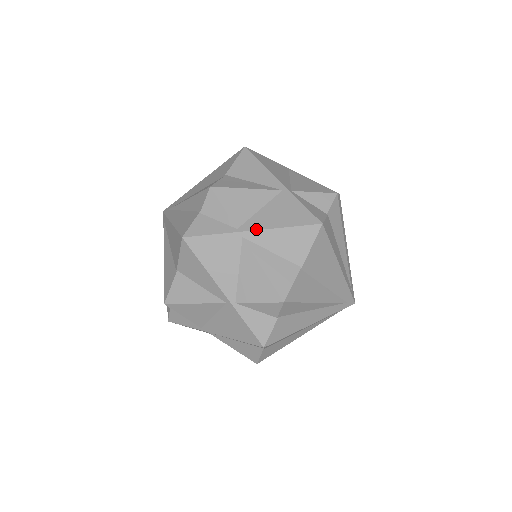
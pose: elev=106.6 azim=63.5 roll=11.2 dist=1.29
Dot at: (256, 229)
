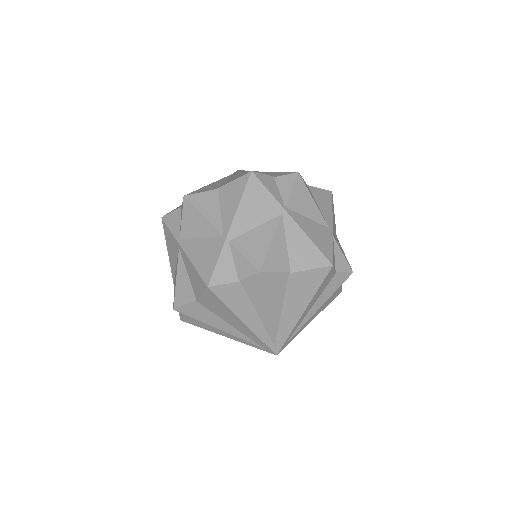
Dot at: (184, 250)
